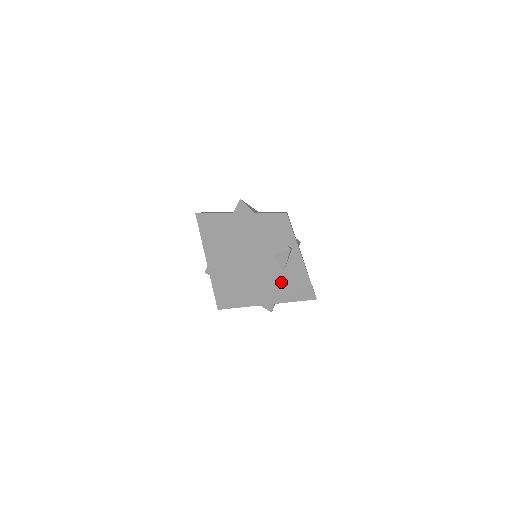
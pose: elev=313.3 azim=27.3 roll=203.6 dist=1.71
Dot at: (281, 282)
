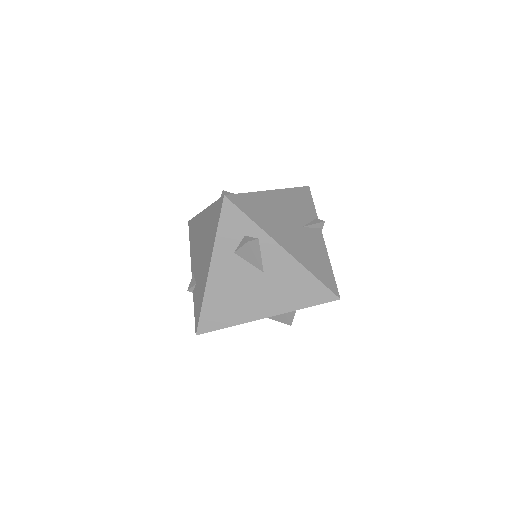
Dot at: (267, 286)
